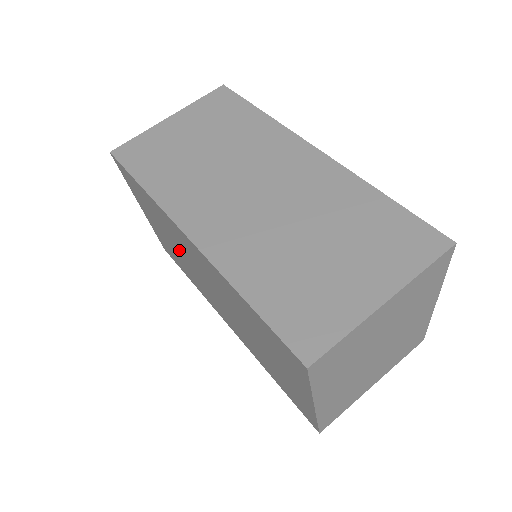
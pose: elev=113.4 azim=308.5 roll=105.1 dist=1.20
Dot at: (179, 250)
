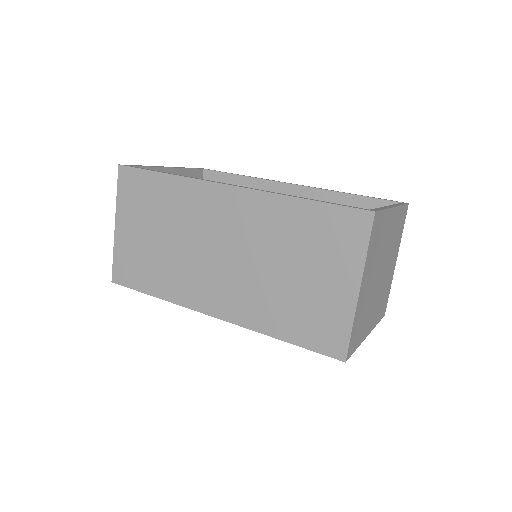
Dot at: occluded
